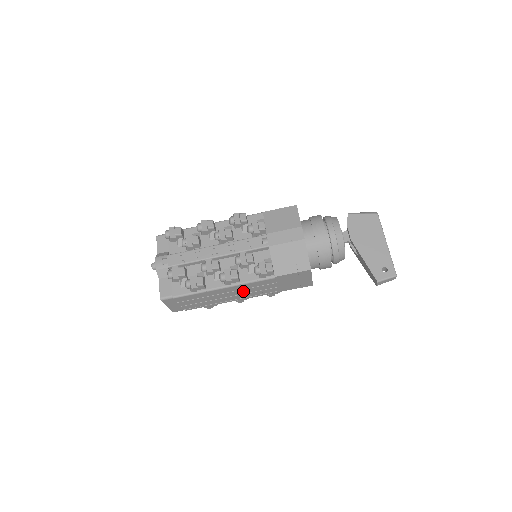
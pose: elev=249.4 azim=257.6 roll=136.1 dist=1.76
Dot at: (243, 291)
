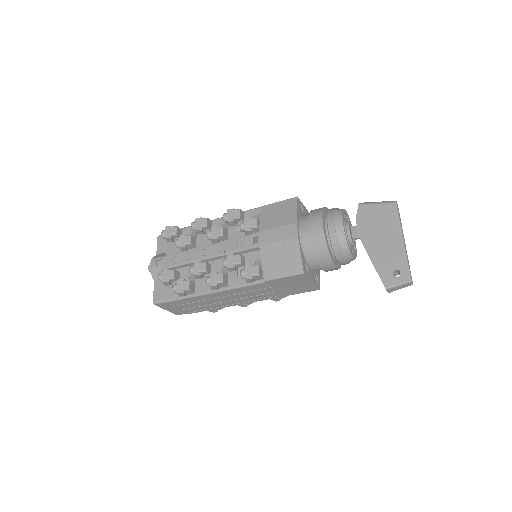
Dot at: (238, 296)
